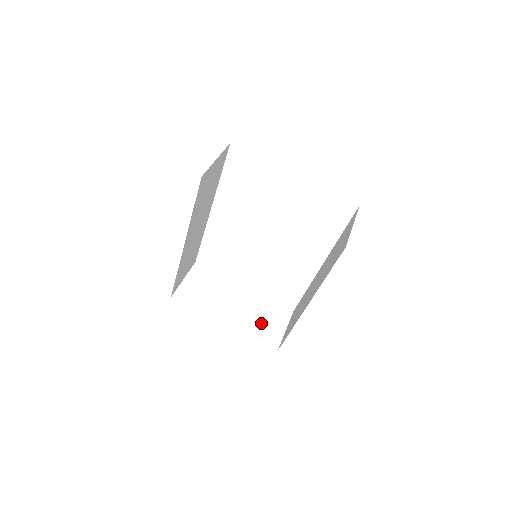
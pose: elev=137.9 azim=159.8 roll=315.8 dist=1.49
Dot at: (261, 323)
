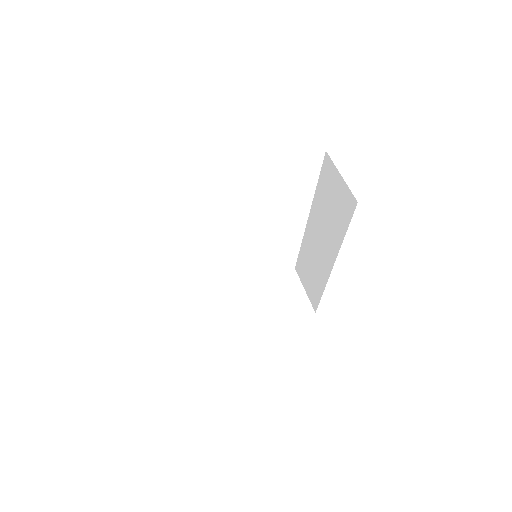
Dot at: (283, 301)
